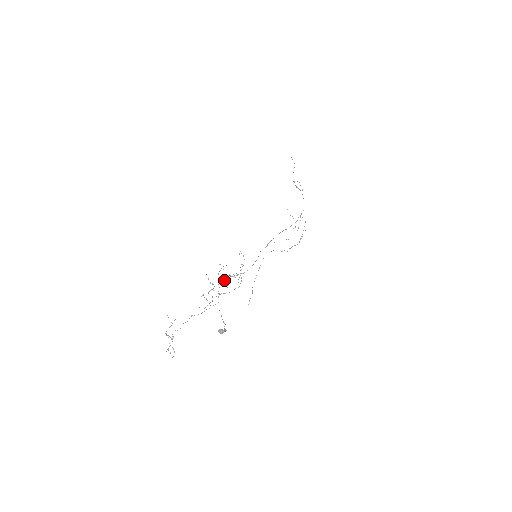
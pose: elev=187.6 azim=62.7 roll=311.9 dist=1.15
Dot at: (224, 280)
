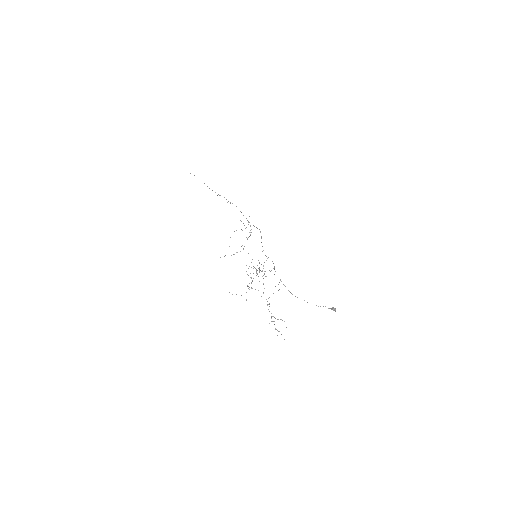
Dot at: (256, 275)
